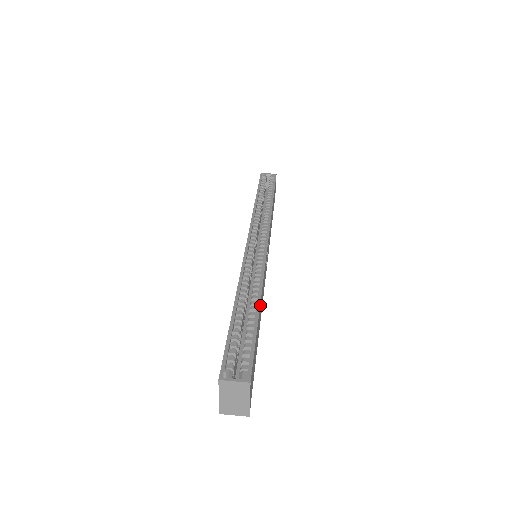
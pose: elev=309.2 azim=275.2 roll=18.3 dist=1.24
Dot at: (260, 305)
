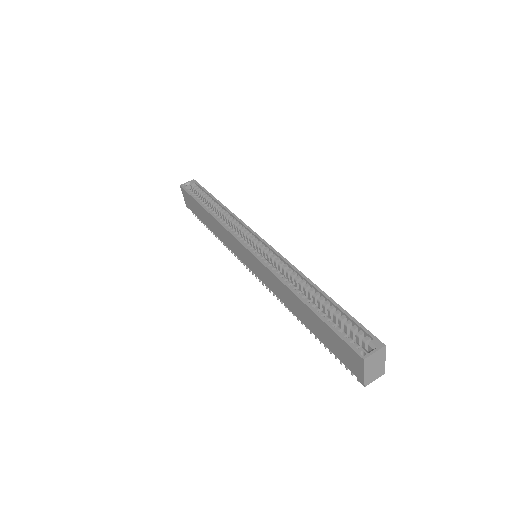
Dot at: (317, 289)
